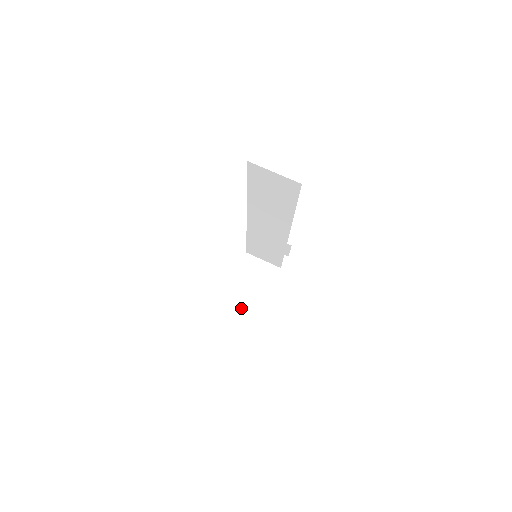
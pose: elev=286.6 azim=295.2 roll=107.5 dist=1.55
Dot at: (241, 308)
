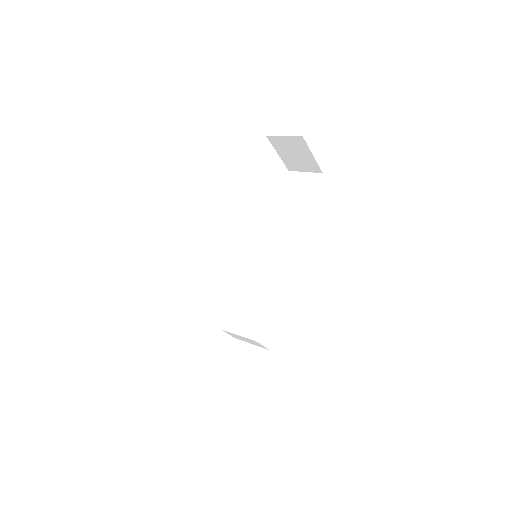
Dot at: occluded
